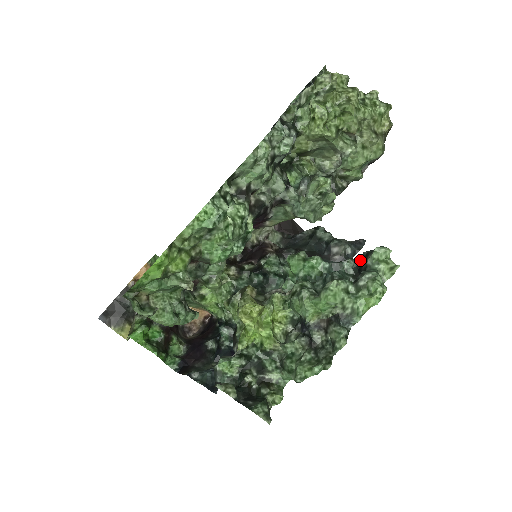
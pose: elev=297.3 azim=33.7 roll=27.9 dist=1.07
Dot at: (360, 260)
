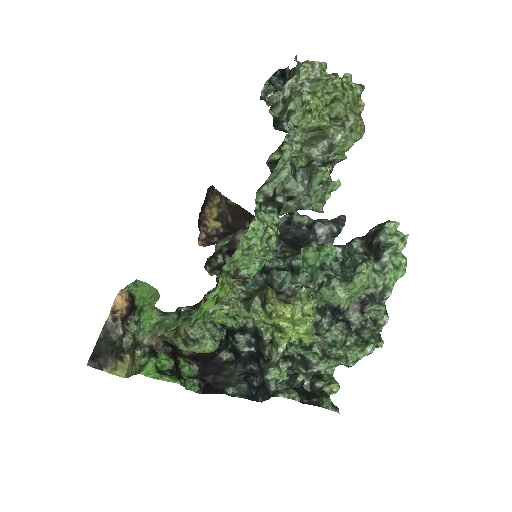
Dot at: (367, 237)
